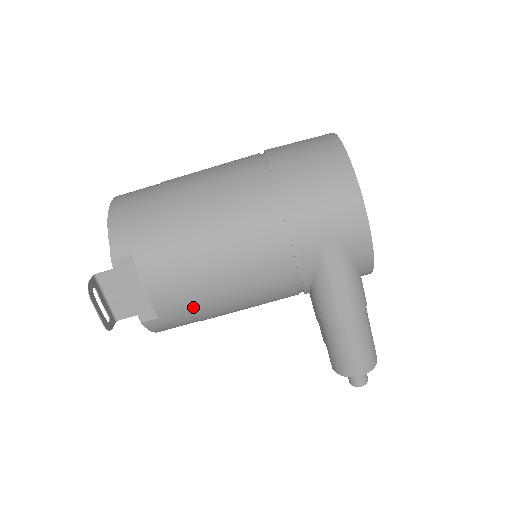
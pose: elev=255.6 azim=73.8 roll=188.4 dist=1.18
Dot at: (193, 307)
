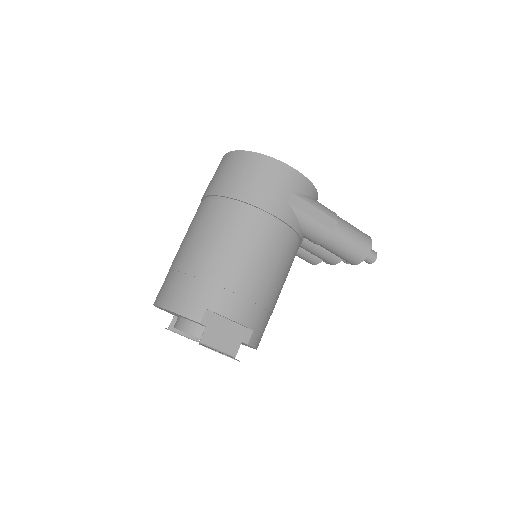
Dot at: (263, 304)
